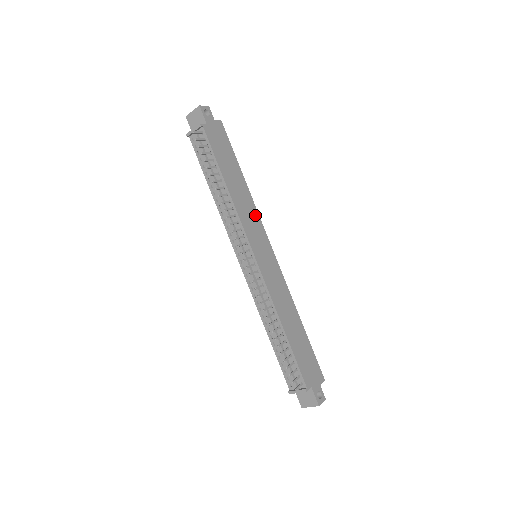
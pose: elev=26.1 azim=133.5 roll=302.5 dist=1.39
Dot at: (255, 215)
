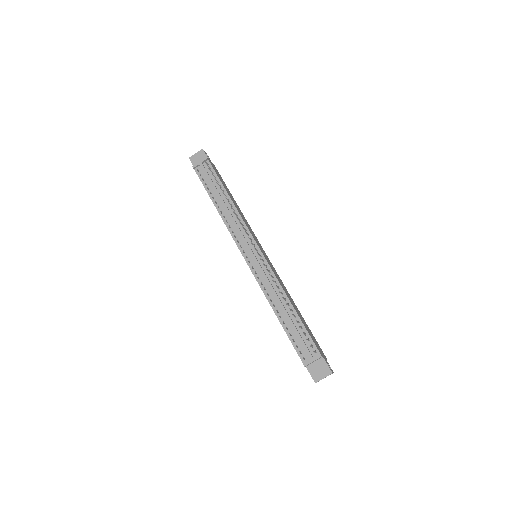
Dot at: (250, 228)
